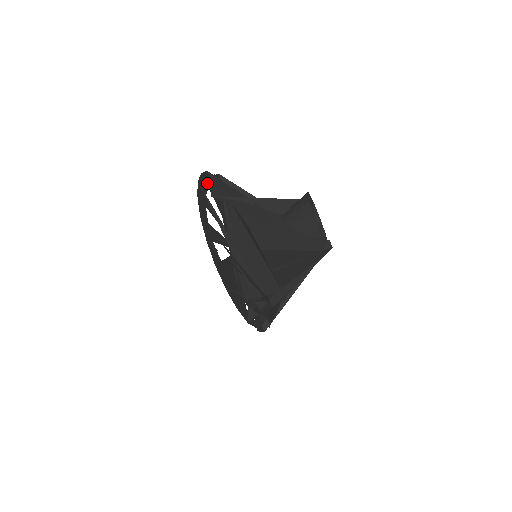
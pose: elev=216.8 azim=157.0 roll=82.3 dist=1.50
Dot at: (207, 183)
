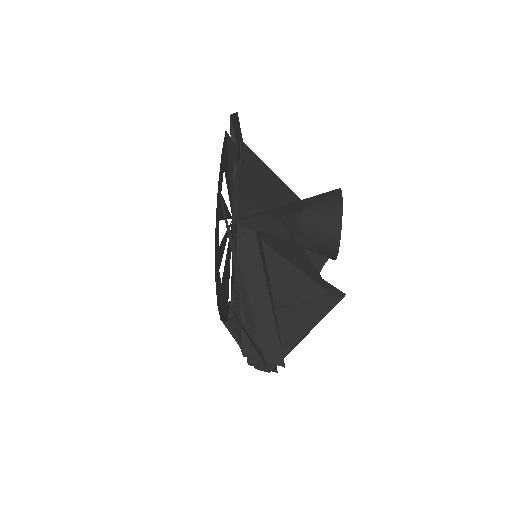
Dot at: (223, 160)
